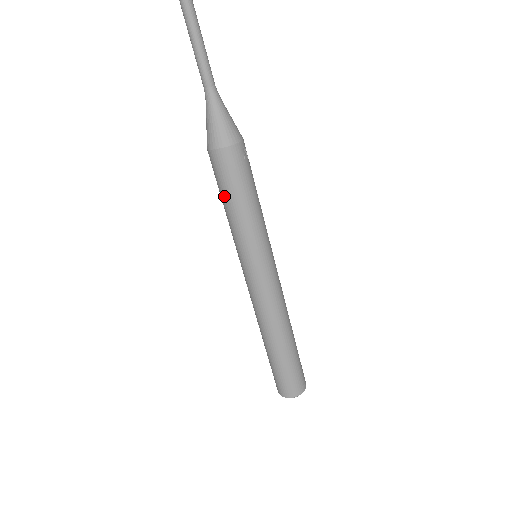
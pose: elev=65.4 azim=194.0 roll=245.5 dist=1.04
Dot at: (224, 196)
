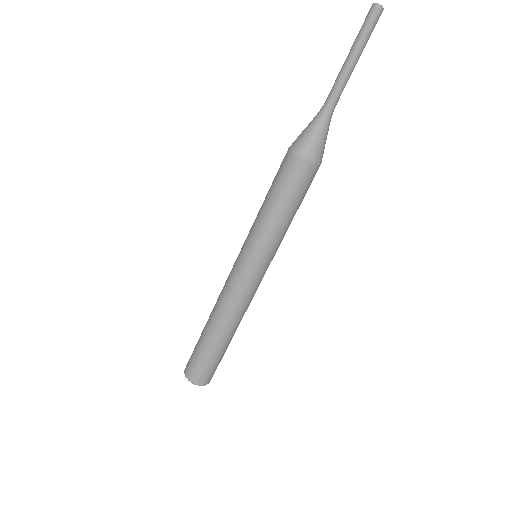
Dot at: (282, 200)
